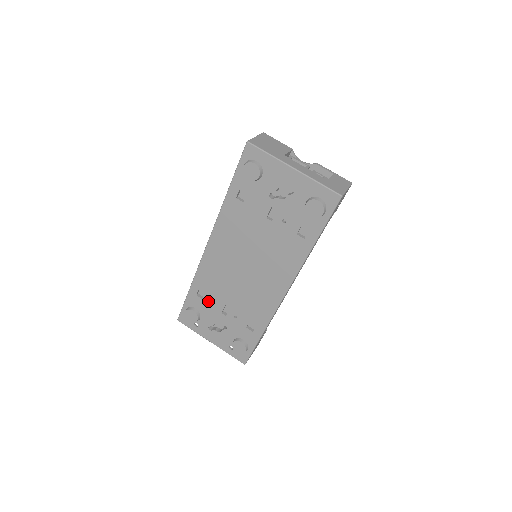
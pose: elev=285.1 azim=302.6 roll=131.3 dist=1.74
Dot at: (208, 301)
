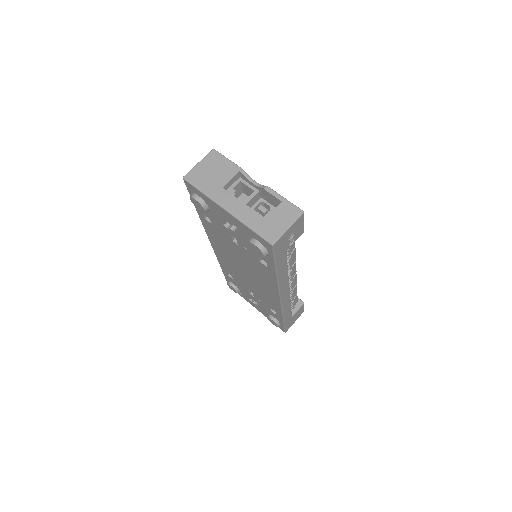
Dot at: (237, 282)
